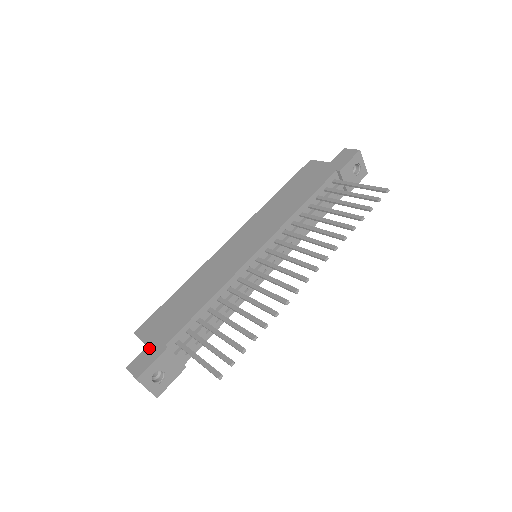
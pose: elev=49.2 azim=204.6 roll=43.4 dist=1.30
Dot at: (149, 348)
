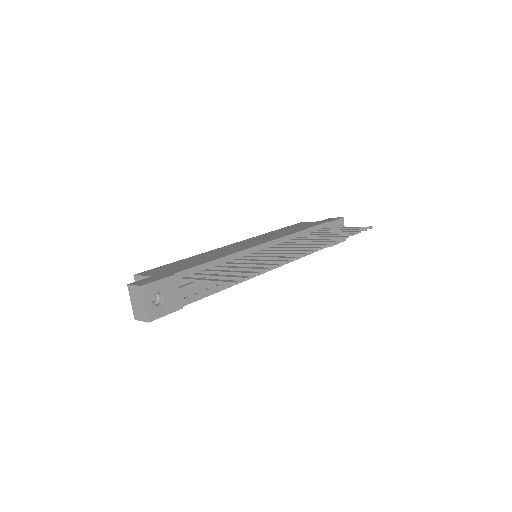
Dot at: (154, 276)
